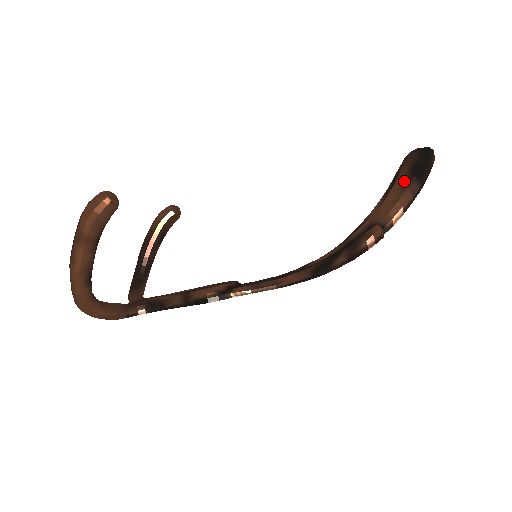
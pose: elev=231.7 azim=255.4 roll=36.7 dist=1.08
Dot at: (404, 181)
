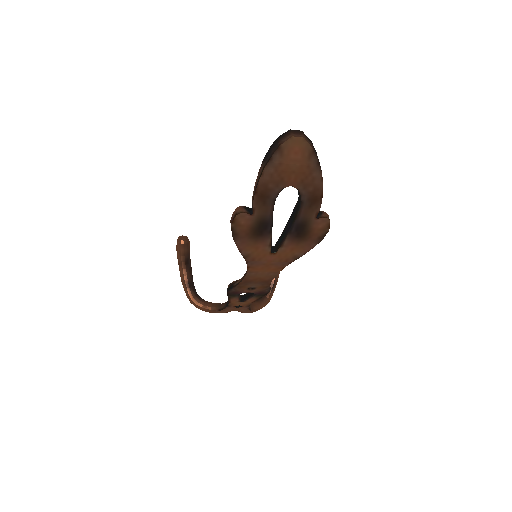
Dot at: occluded
